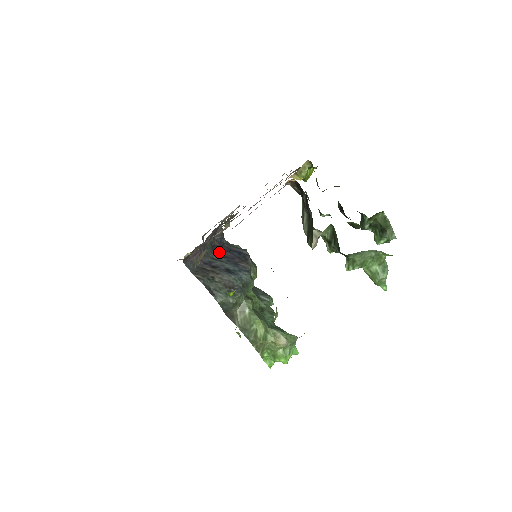
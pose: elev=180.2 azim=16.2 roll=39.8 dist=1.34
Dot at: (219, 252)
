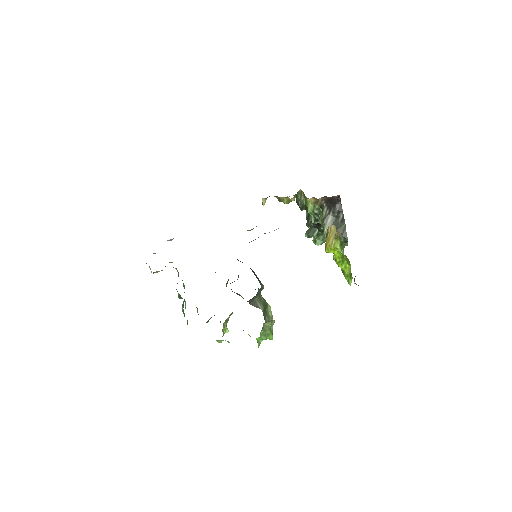
Dot at: occluded
